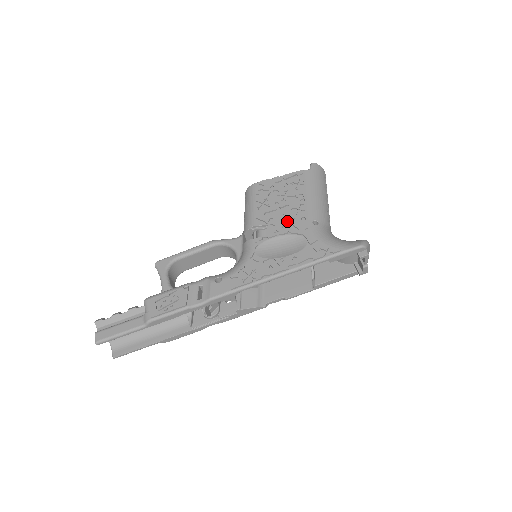
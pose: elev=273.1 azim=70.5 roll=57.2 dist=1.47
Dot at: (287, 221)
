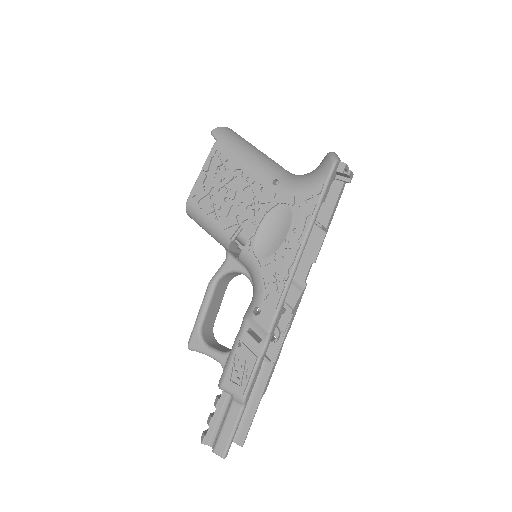
Dot at: (252, 205)
